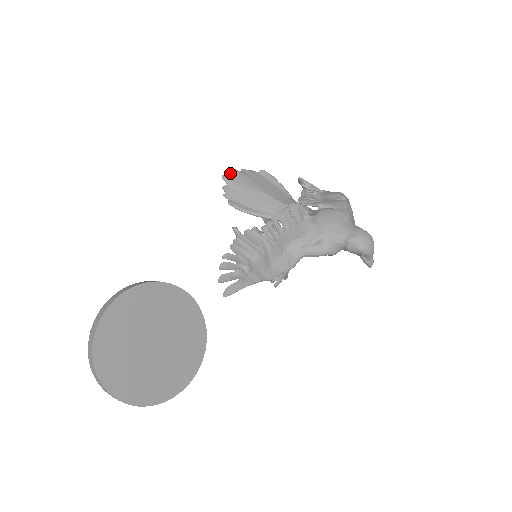
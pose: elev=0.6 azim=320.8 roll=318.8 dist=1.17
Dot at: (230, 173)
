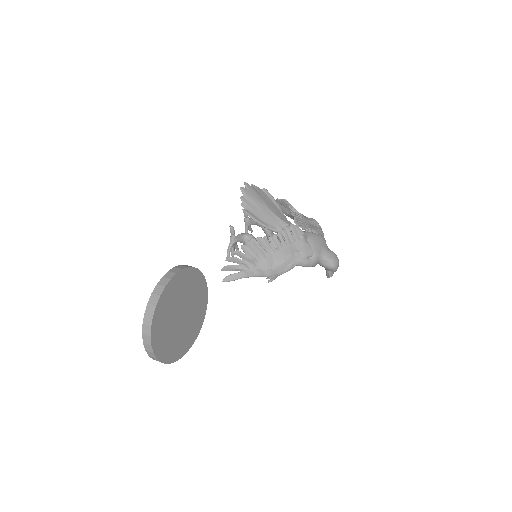
Dot at: (246, 187)
